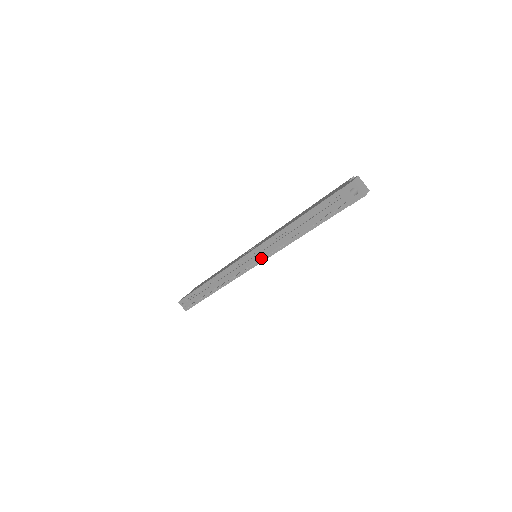
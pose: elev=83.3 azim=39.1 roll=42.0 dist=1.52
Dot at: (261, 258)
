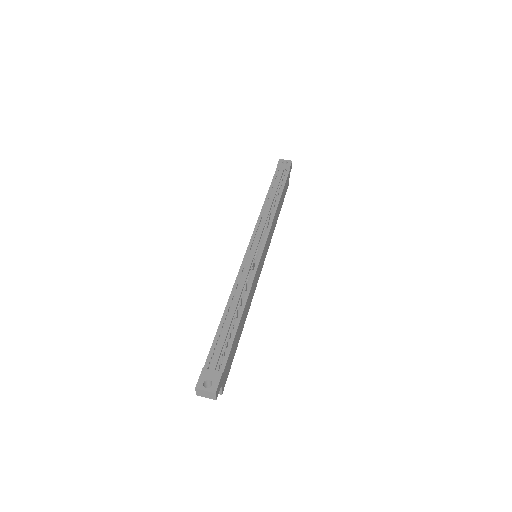
Dot at: (263, 233)
